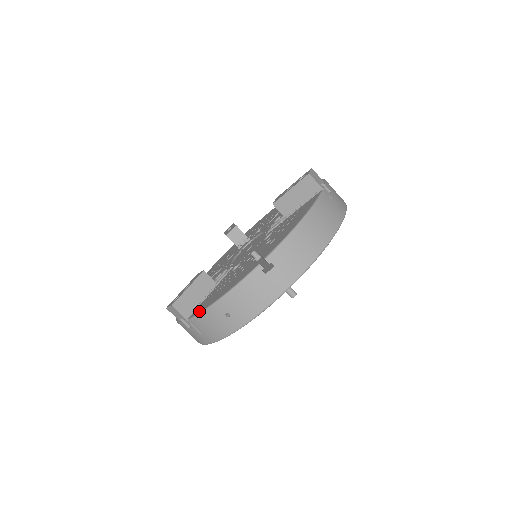
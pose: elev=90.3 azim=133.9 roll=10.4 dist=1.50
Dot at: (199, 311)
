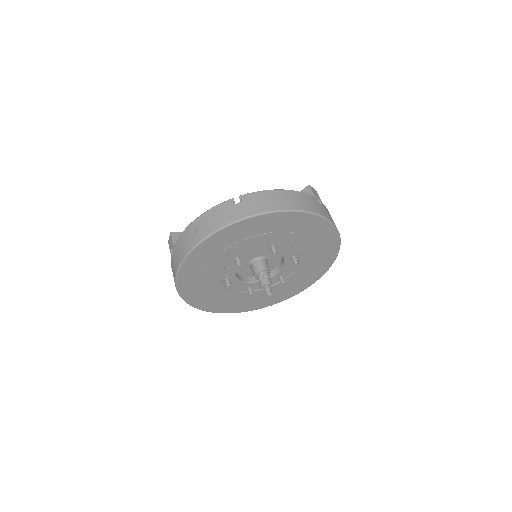
Dot at: occluded
